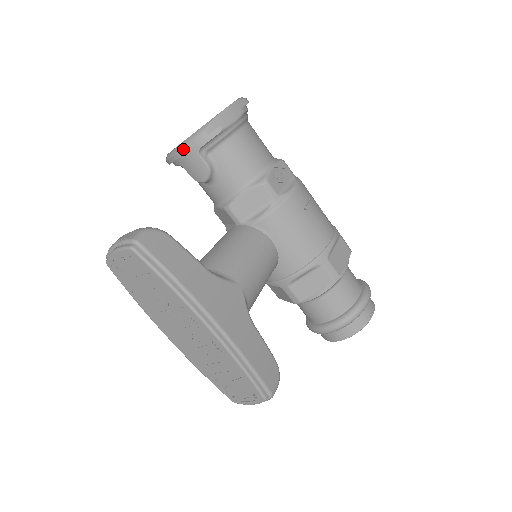
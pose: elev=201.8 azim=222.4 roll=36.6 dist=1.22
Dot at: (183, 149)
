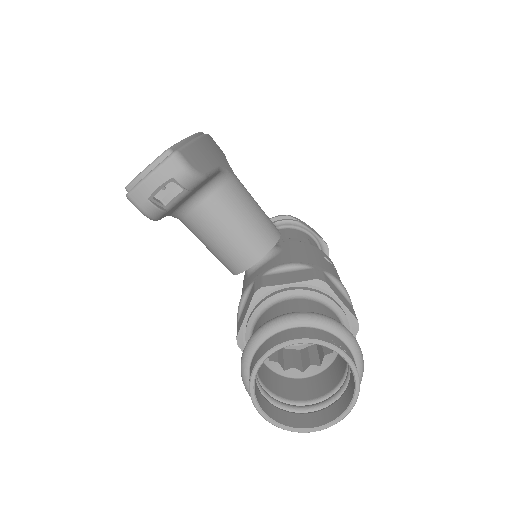
Dot at: occluded
